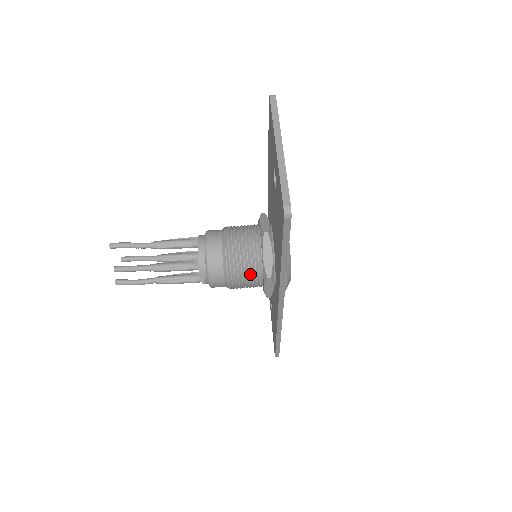
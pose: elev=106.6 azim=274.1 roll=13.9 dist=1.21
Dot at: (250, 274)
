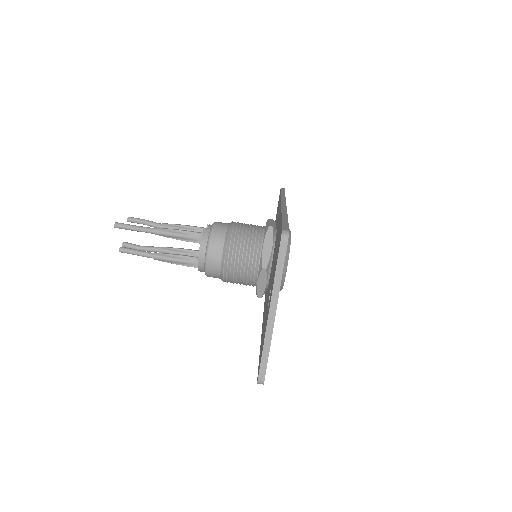
Dot at: (244, 284)
